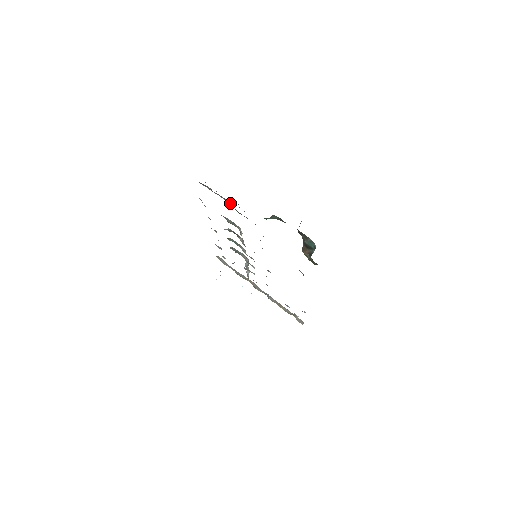
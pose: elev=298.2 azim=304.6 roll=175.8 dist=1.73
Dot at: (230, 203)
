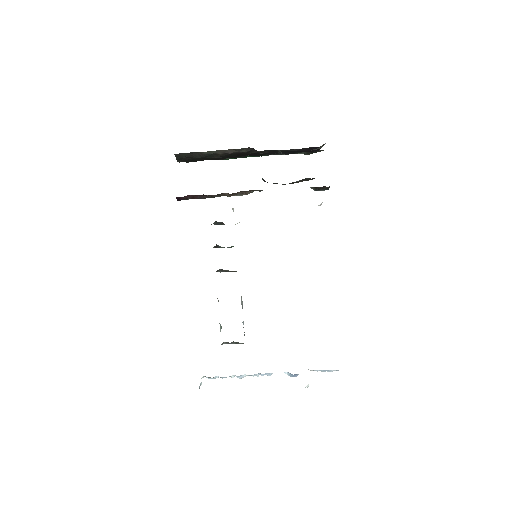
Dot at: occluded
